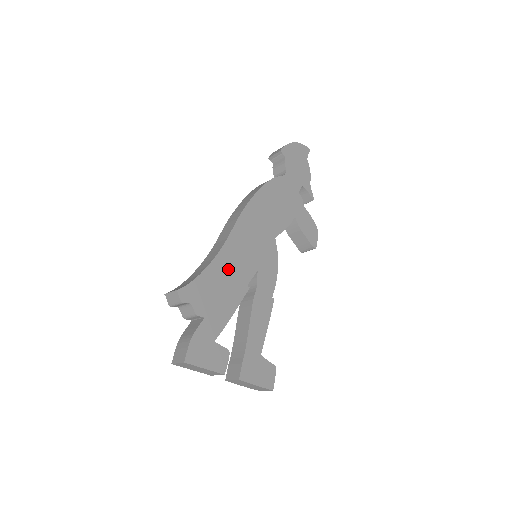
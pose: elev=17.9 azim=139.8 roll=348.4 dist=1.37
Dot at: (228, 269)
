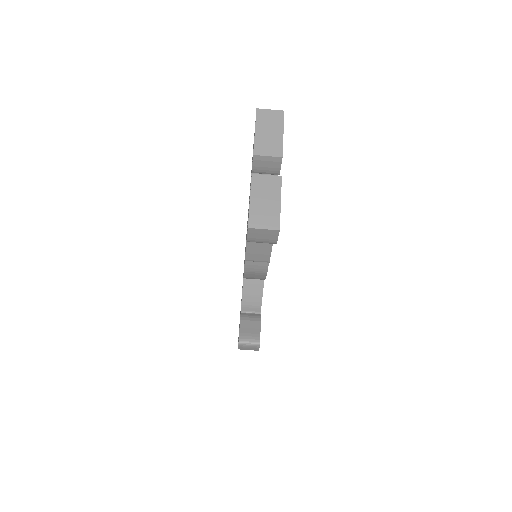
Dot at: occluded
